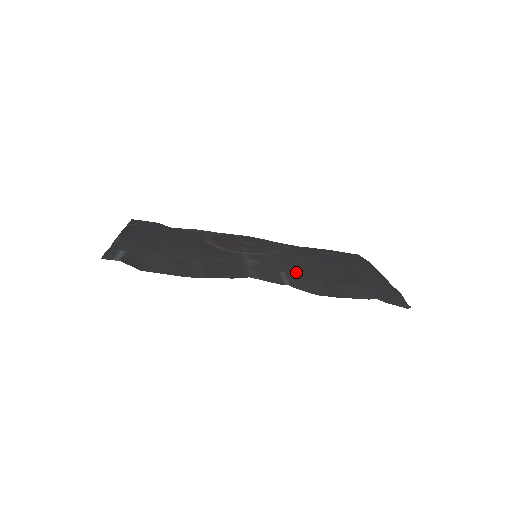
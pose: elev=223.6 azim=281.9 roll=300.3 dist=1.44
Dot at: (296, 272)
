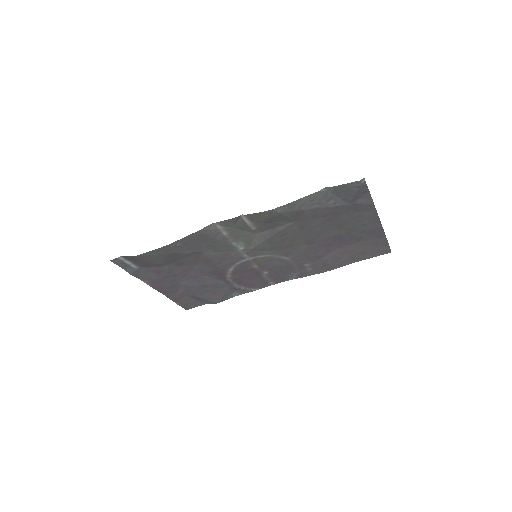
Dot at: (276, 234)
